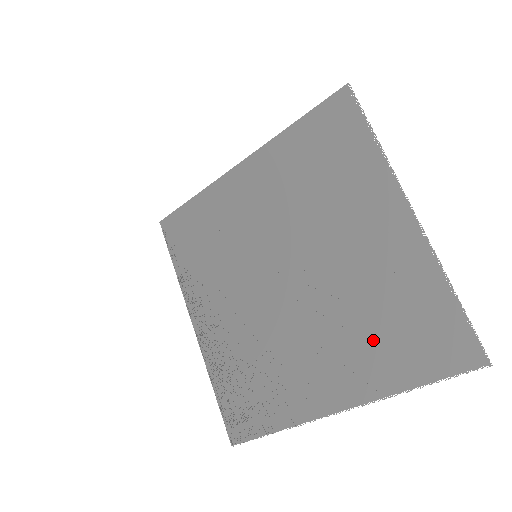
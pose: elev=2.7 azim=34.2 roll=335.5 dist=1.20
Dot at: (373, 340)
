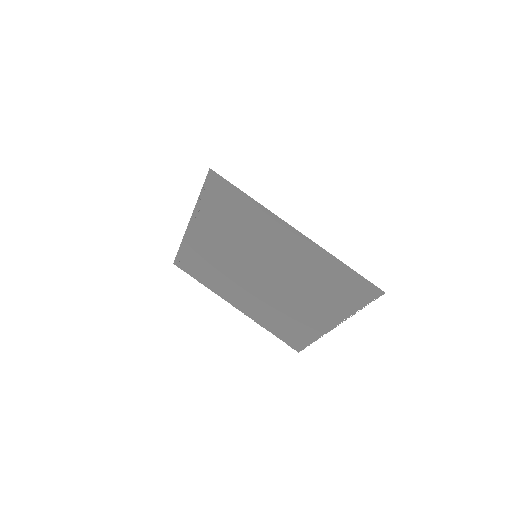
Dot at: (272, 317)
